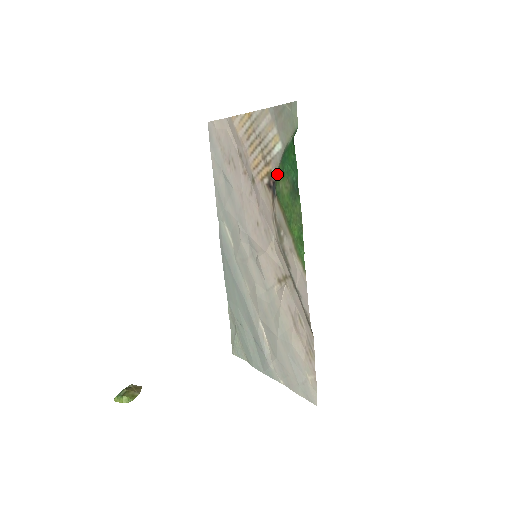
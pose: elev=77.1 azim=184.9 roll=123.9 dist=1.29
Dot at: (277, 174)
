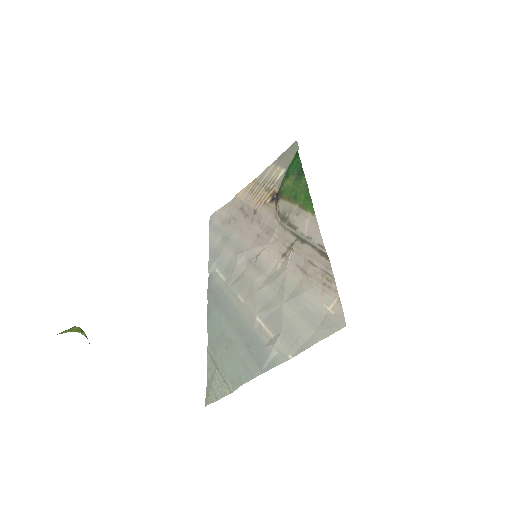
Dot at: (281, 183)
